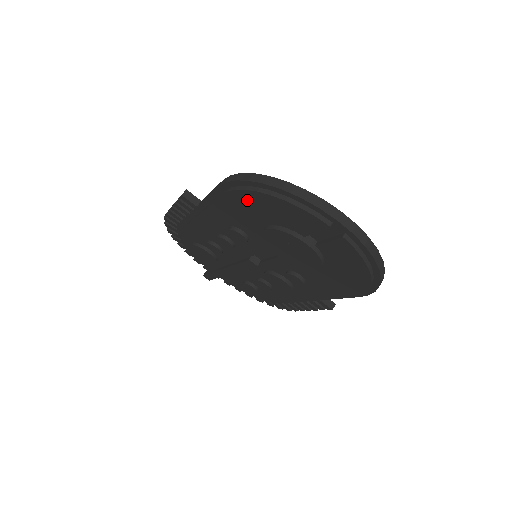
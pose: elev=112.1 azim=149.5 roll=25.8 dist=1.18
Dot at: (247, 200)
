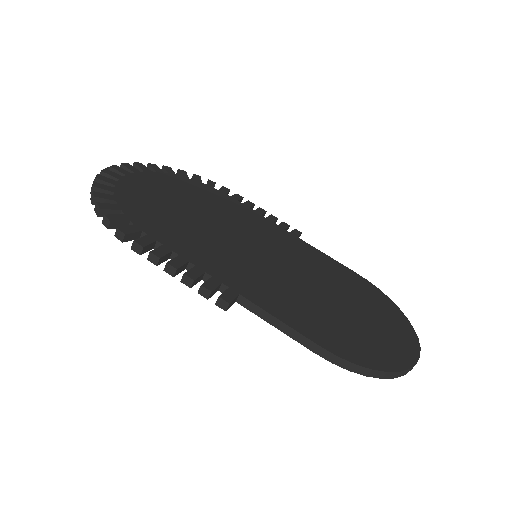
Dot at: occluded
